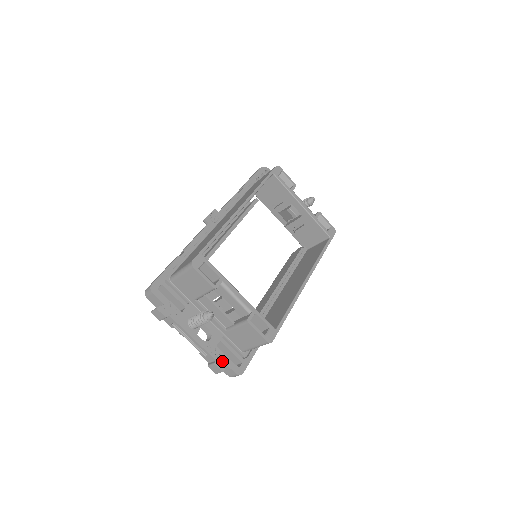
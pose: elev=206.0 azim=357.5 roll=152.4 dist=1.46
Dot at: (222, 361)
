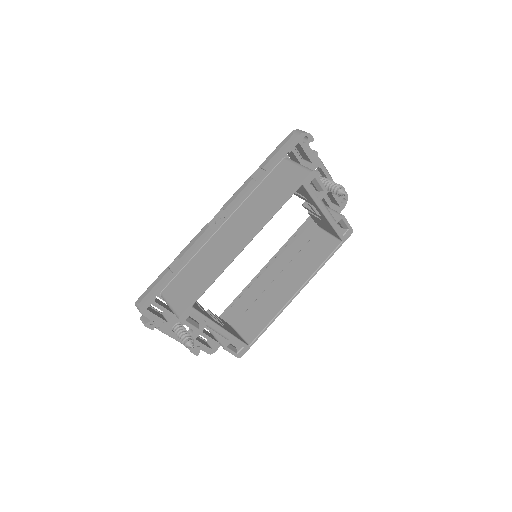
Dot at: (198, 349)
